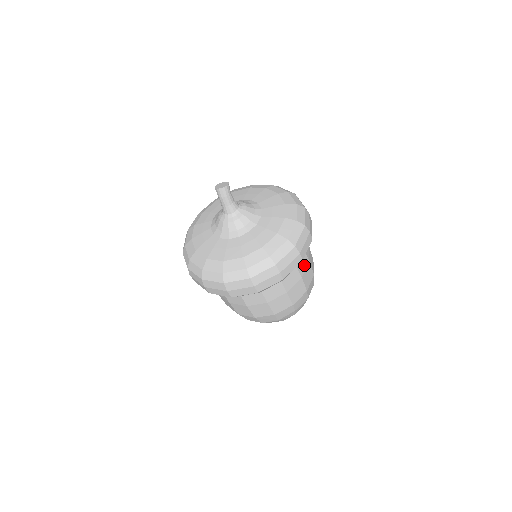
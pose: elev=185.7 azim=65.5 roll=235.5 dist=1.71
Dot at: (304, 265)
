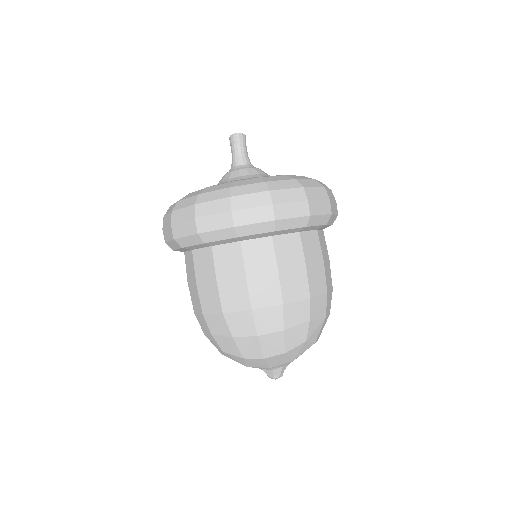
Dot at: (325, 253)
